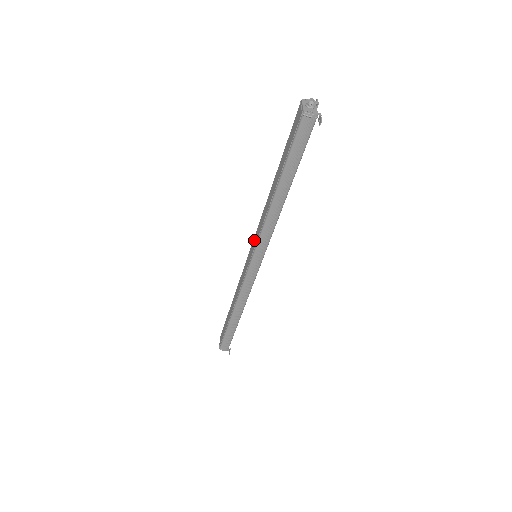
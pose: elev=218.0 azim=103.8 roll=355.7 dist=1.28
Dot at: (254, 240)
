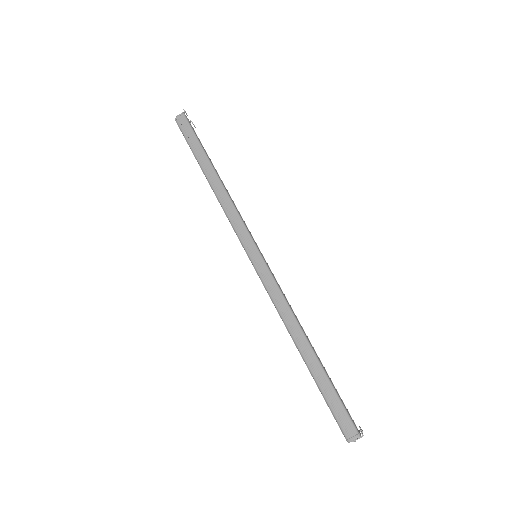
Dot at: occluded
